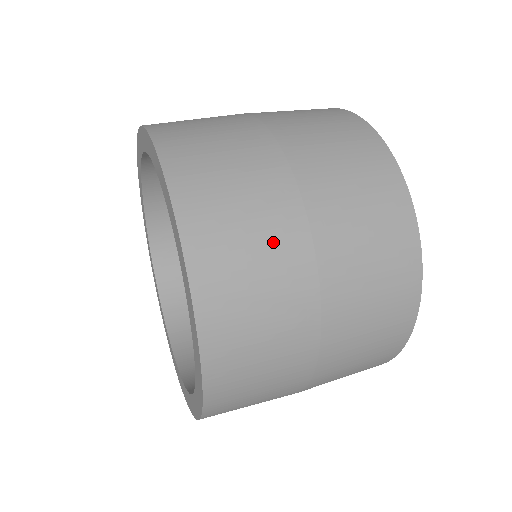
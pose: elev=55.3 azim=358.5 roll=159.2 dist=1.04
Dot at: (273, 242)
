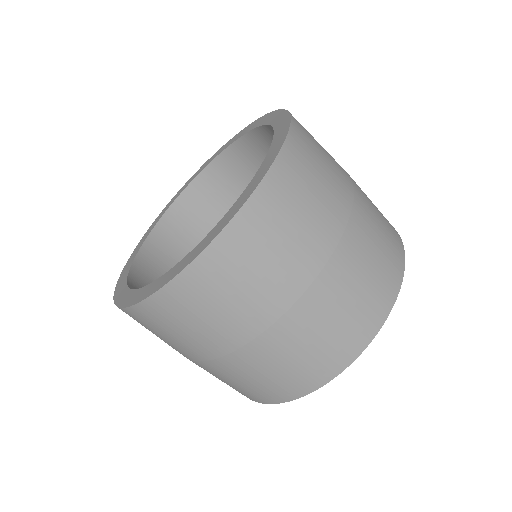
Dot at: (332, 185)
